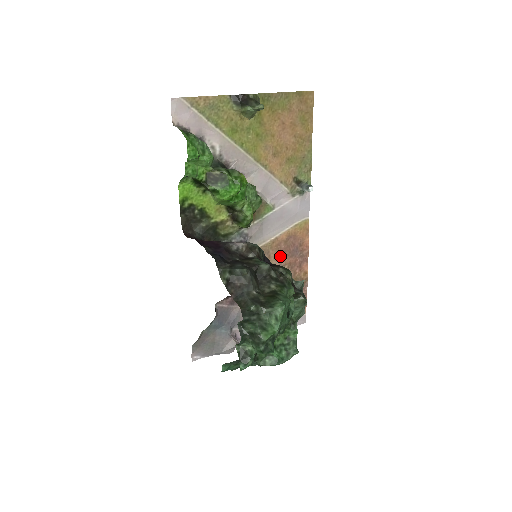
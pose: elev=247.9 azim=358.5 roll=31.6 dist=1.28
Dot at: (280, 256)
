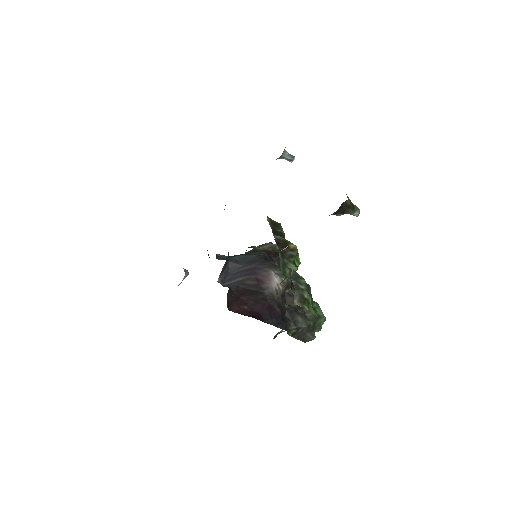
Dot at: occluded
